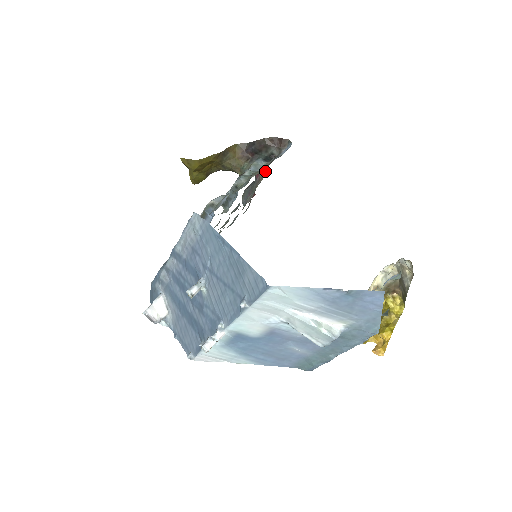
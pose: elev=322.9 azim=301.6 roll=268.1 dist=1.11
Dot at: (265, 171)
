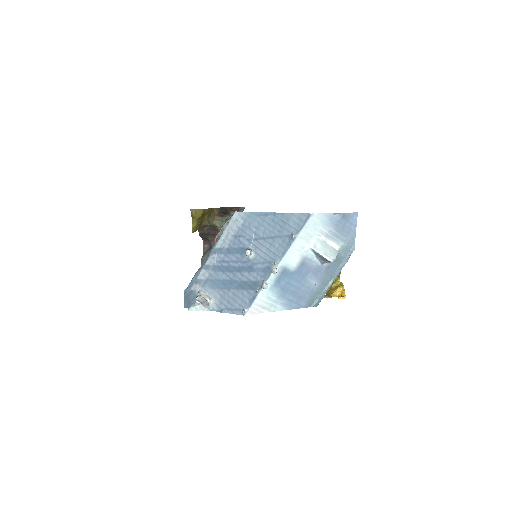
Dot at: occluded
